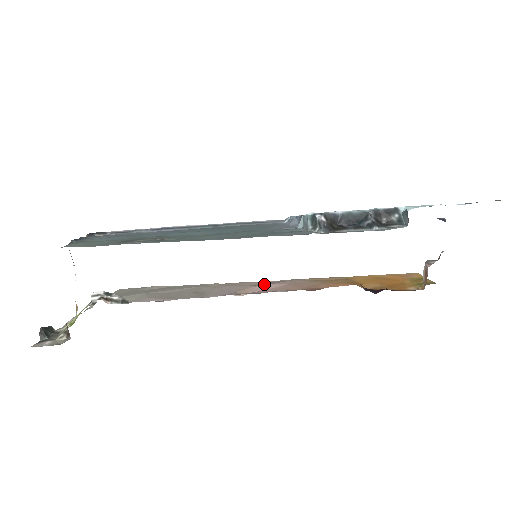
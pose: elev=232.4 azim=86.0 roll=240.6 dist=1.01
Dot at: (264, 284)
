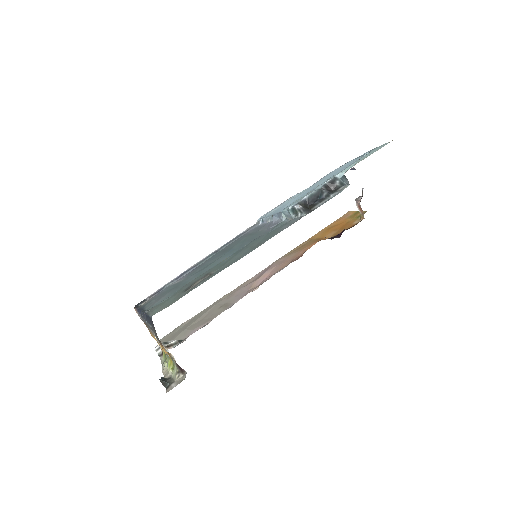
Dot at: (260, 275)
